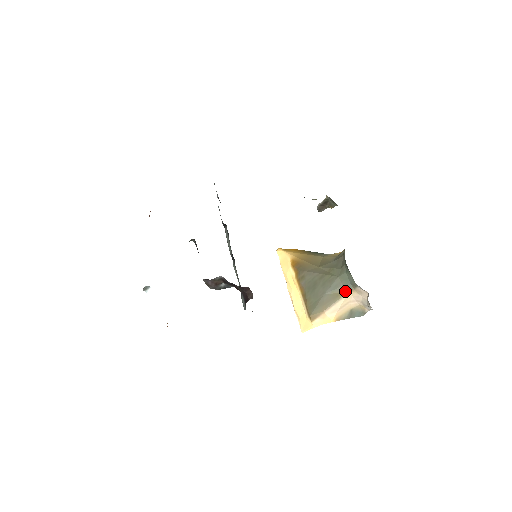
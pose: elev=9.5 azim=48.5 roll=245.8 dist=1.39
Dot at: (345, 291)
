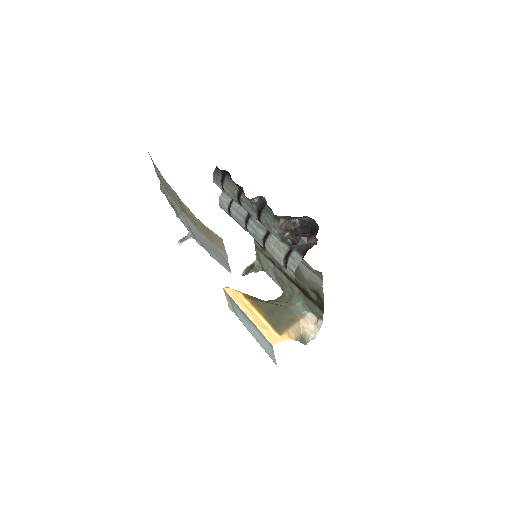
Dot at: (297, 318)
